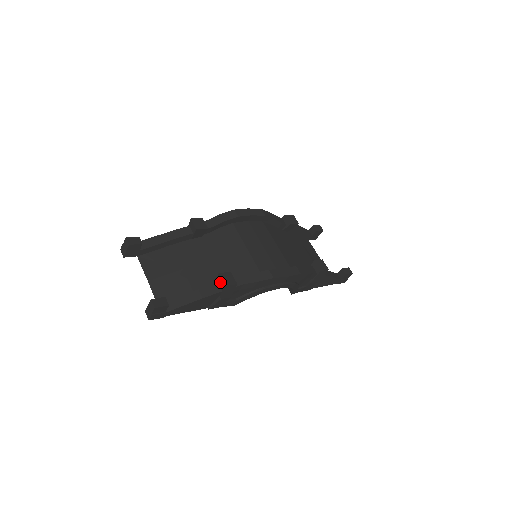
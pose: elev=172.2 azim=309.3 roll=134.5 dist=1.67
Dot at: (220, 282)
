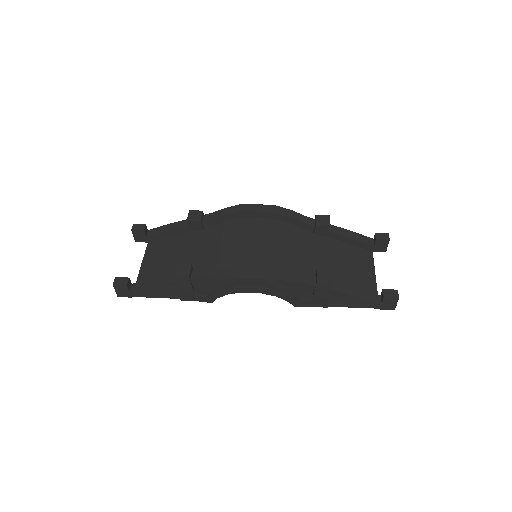
Dot at: occluded
